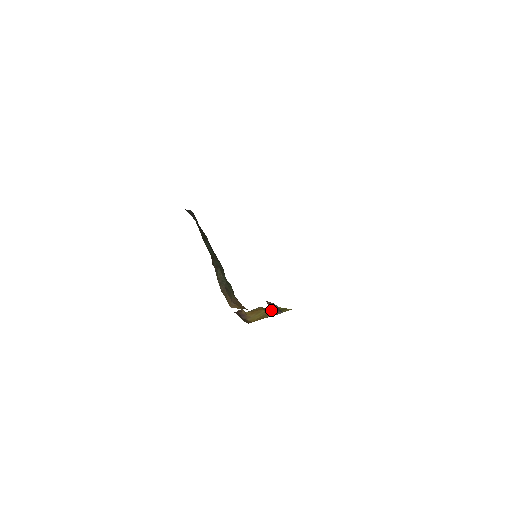
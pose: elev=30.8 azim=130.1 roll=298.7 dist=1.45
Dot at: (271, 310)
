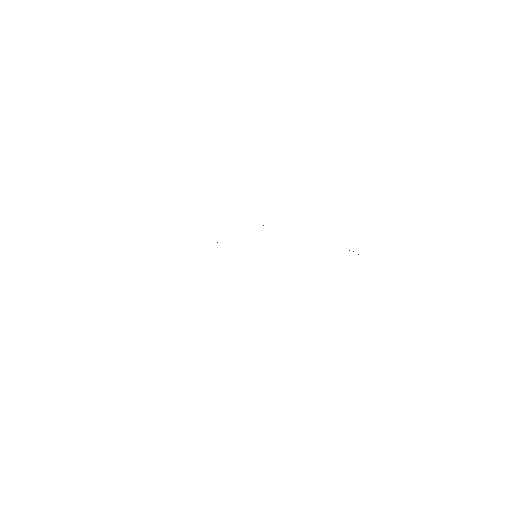
Dot at: occluded
